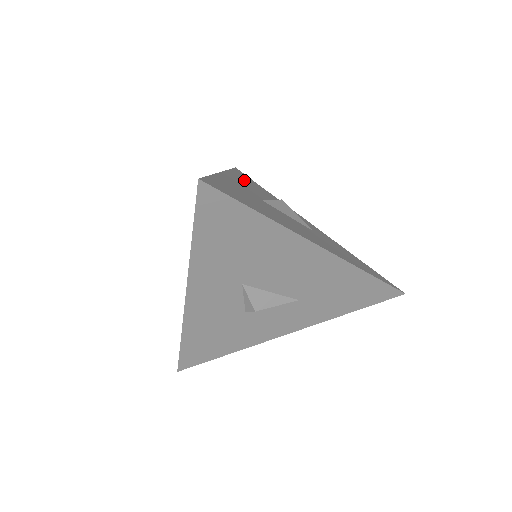
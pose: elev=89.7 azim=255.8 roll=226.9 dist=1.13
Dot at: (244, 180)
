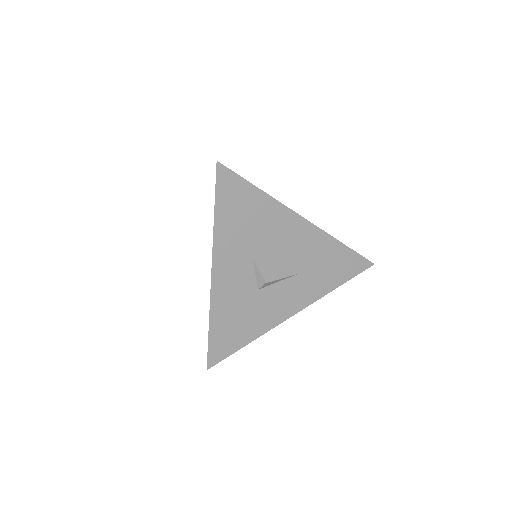
Dot at: occluded
